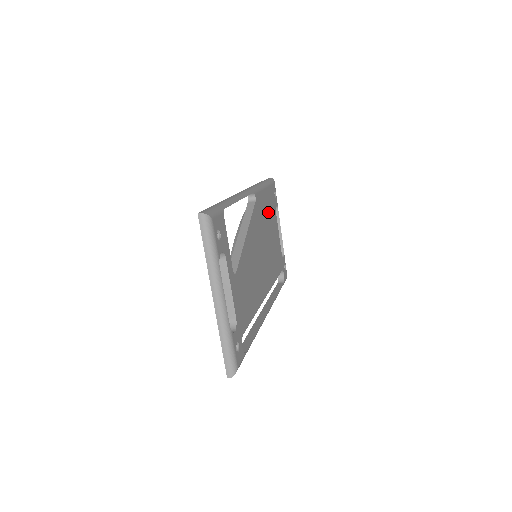
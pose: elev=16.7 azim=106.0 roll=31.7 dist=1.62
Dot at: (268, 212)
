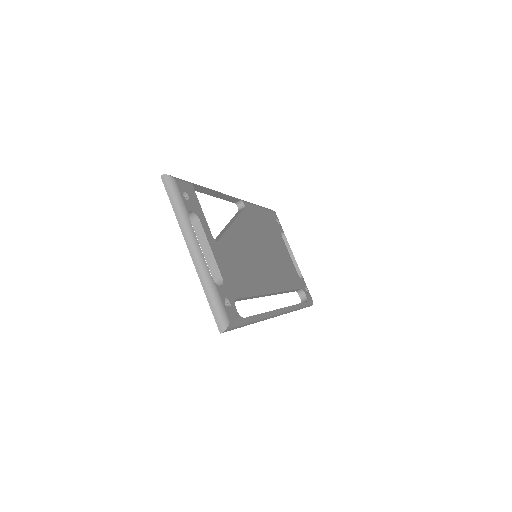
Dot at: (268, 228)
